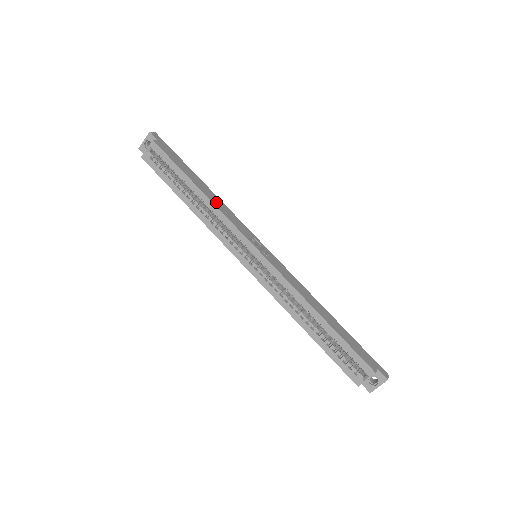
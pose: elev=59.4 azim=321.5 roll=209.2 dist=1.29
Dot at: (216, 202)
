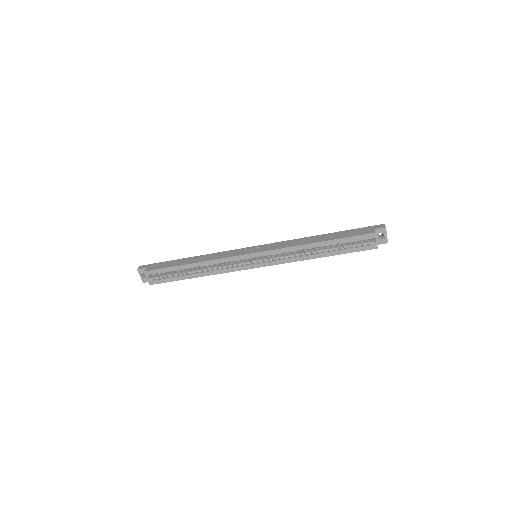
Dot at: (206, 259)
